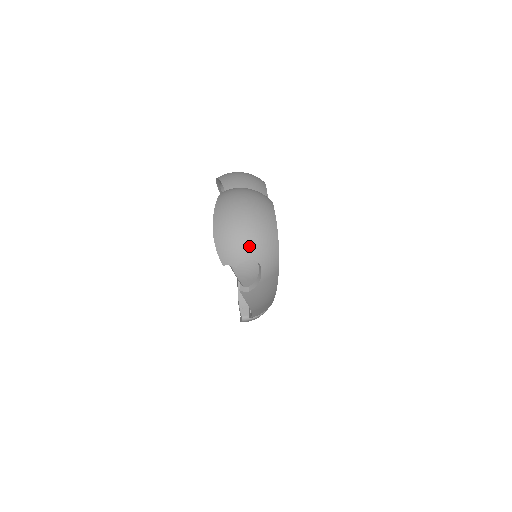
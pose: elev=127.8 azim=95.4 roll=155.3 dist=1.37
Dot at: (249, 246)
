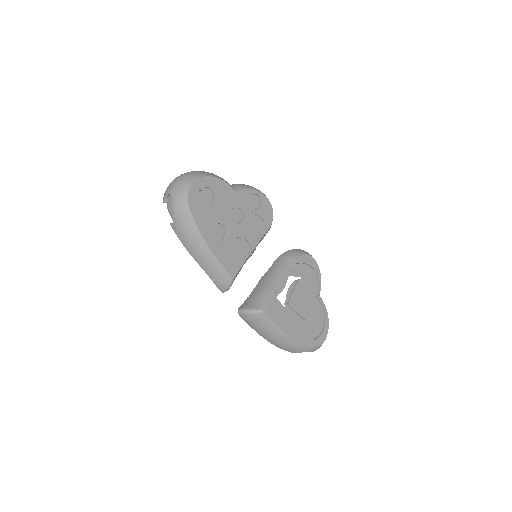
Dot at: (171, 186)
